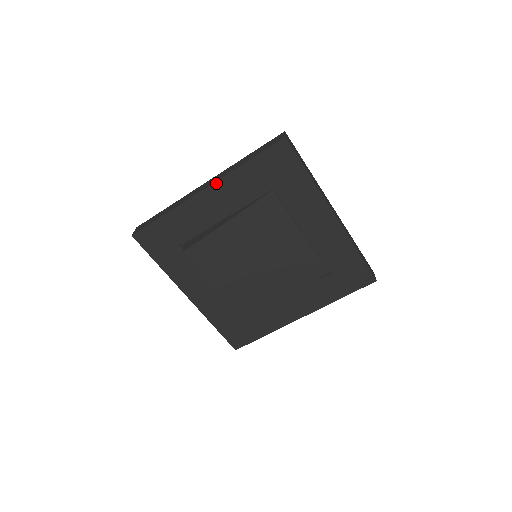
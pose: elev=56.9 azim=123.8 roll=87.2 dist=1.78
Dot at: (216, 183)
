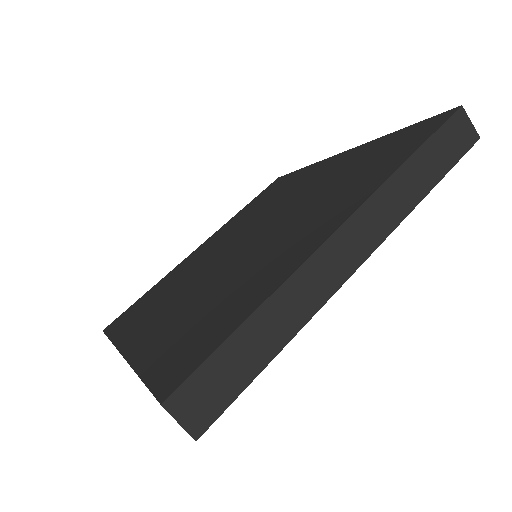
Dot at: occluded
